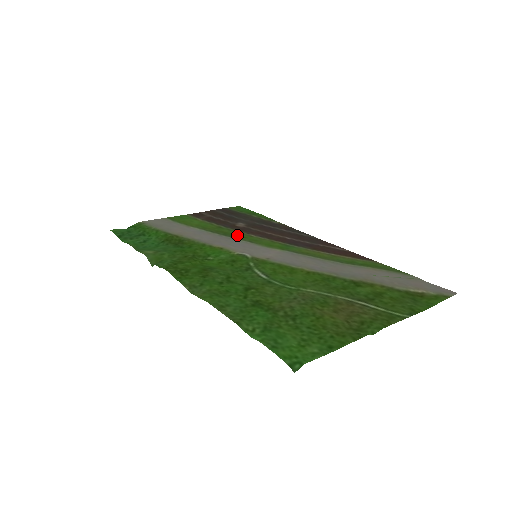
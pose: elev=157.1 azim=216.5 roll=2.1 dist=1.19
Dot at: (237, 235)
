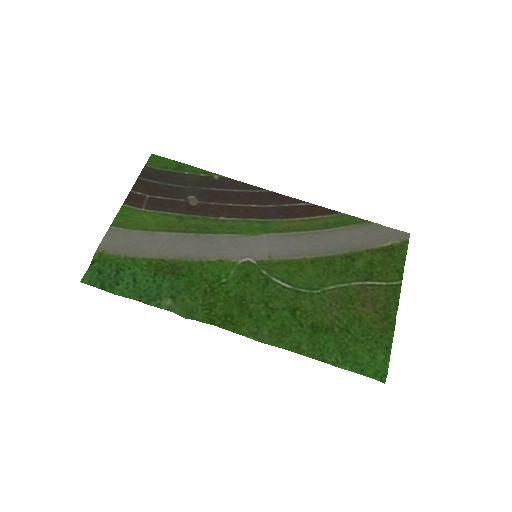
Dot at: (210, 226)
